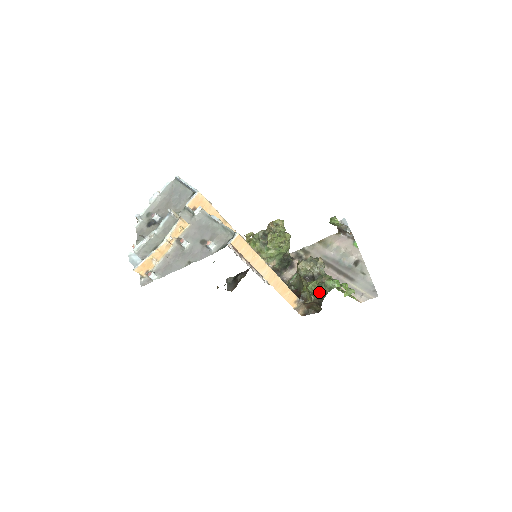
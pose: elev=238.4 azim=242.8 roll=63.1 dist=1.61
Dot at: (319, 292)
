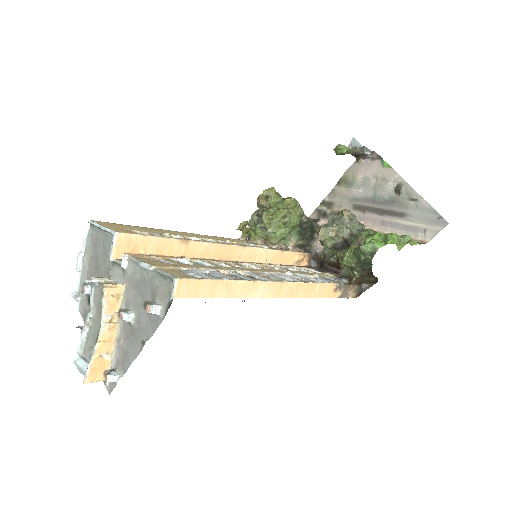
Dot at: (360, 263)
